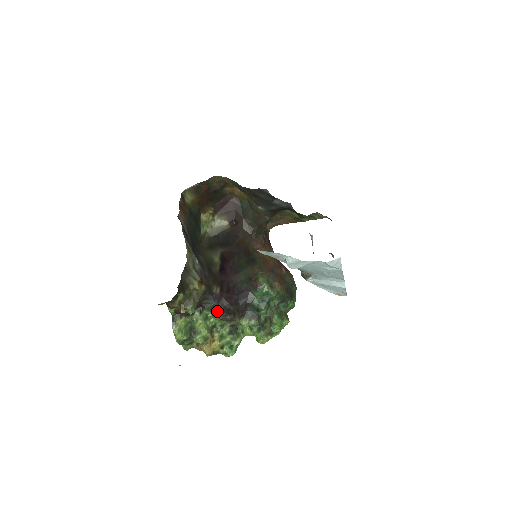
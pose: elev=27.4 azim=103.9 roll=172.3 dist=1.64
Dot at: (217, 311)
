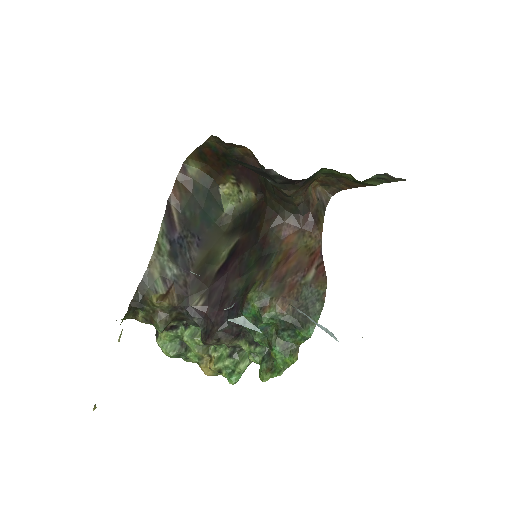
Dot at: (201, 329)
